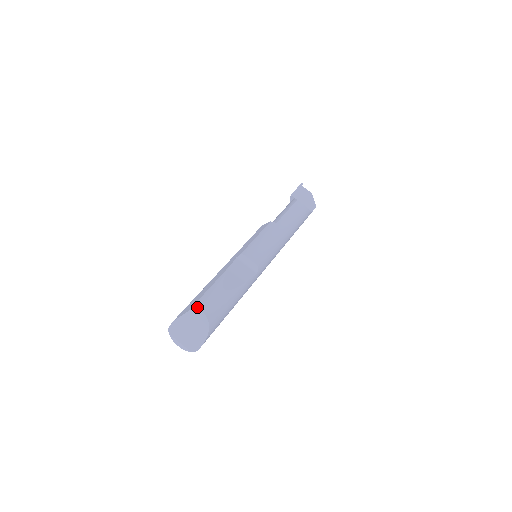
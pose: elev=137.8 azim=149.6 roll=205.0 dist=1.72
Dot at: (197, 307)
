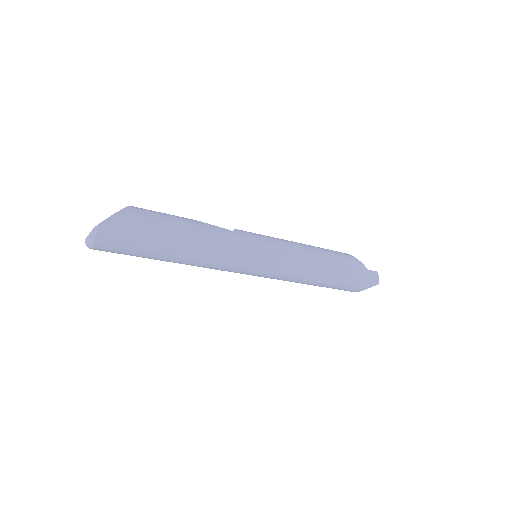
Dot at: occluded
